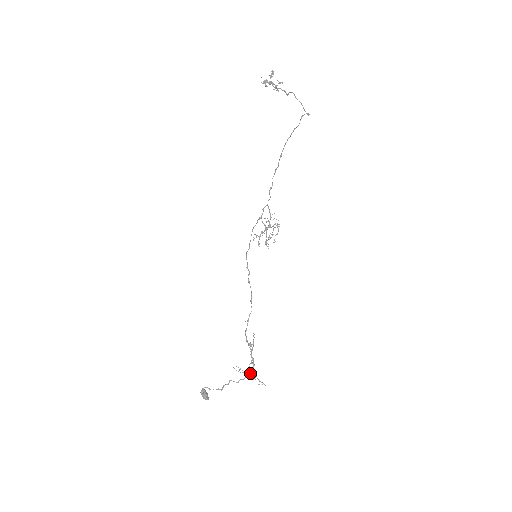
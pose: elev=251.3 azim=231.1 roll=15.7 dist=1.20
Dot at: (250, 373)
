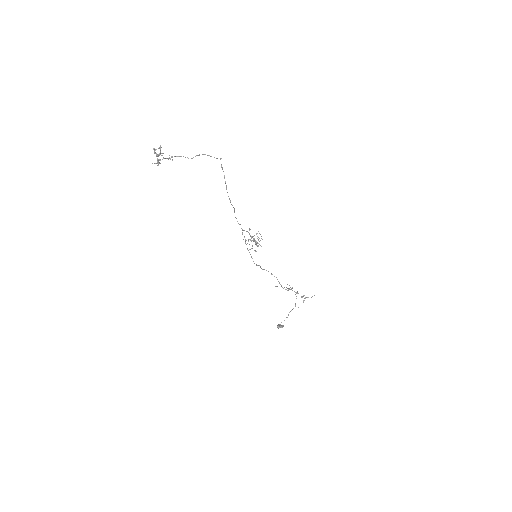
Dot at: occluded
